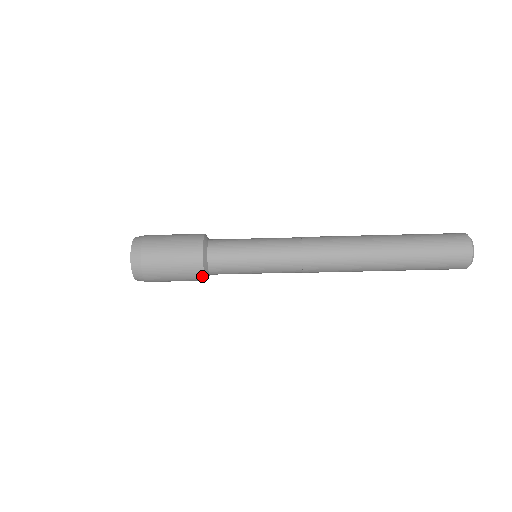
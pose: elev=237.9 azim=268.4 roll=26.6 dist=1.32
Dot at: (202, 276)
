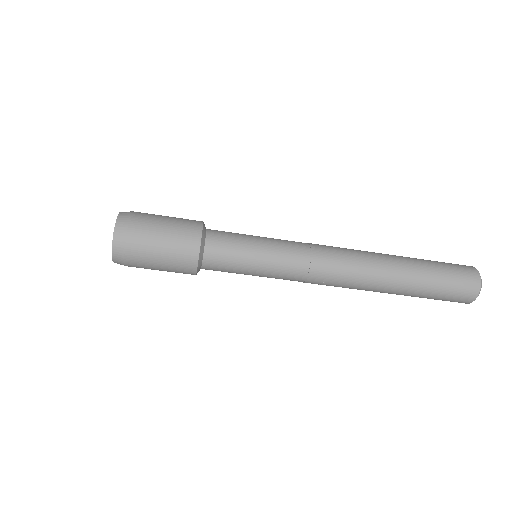
Dot at: occluded
